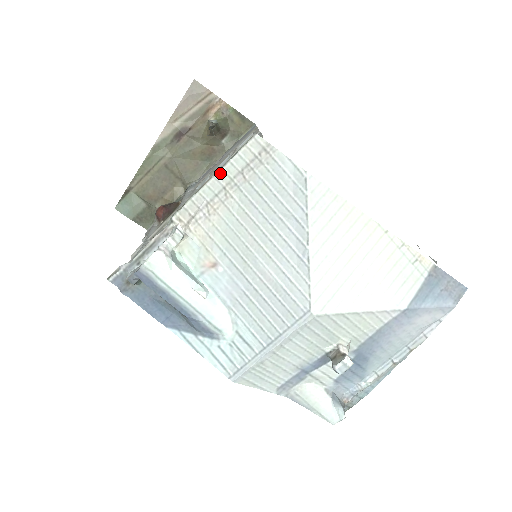
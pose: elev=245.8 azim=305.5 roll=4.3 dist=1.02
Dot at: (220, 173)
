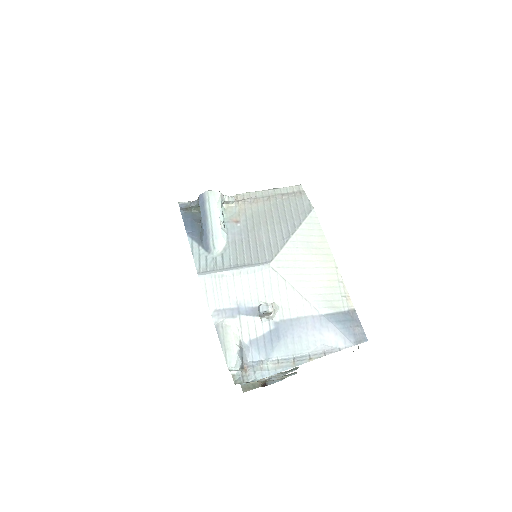
Dot at: (272, 190)
